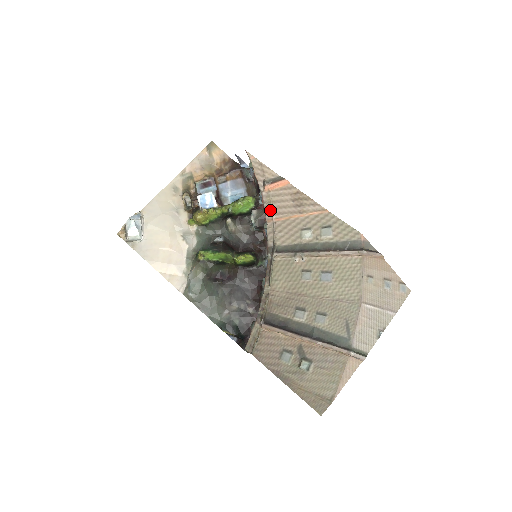
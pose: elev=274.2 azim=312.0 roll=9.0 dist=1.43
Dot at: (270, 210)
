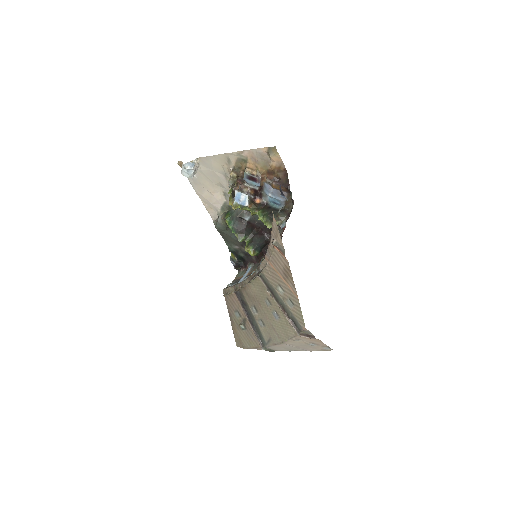
Dot at: (270, 255)
